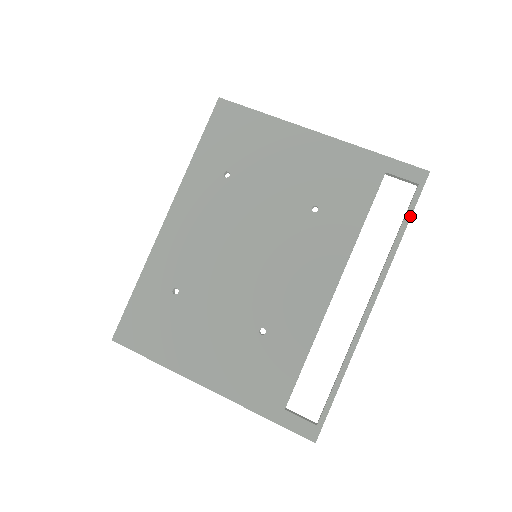
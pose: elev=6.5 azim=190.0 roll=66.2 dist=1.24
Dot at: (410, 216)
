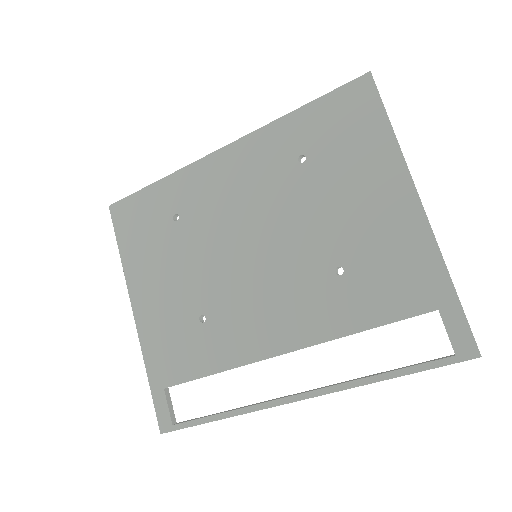
Dot at: (412, 372)
